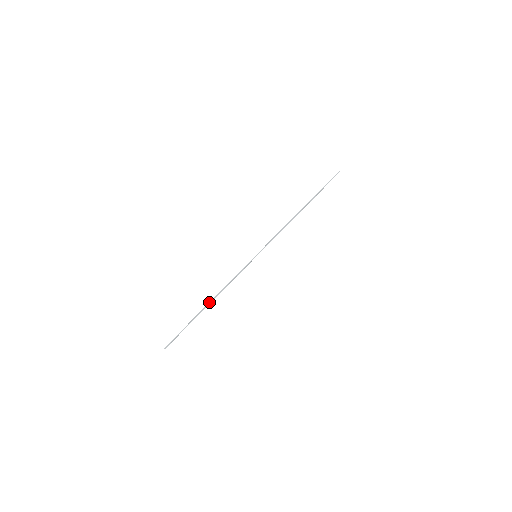
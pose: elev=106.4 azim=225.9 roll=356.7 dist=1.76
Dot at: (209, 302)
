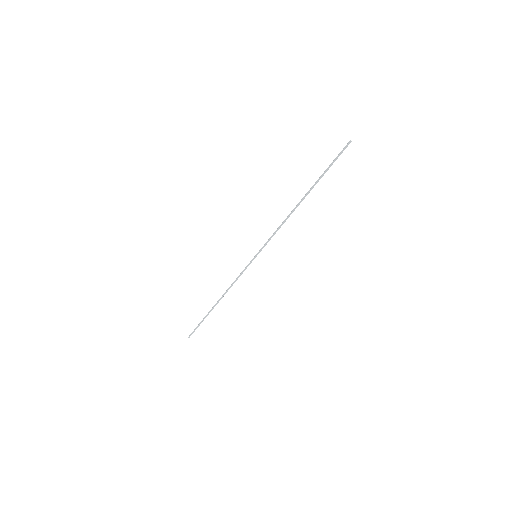
Dot at: (218, 301)
